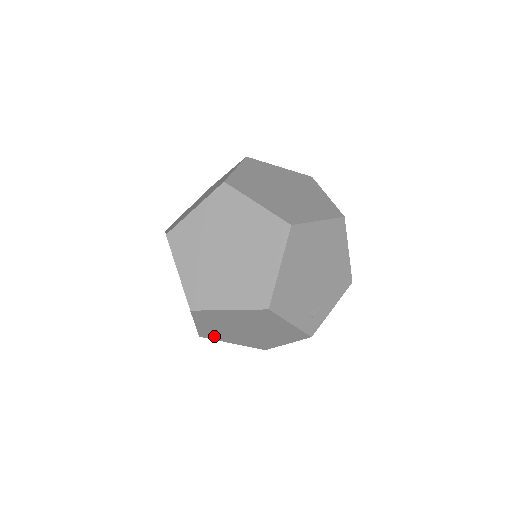
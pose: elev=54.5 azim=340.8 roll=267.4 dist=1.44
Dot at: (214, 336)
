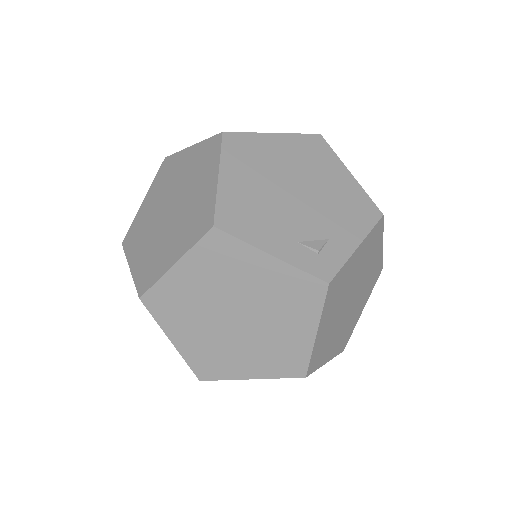
Dot at: (215, 368)
